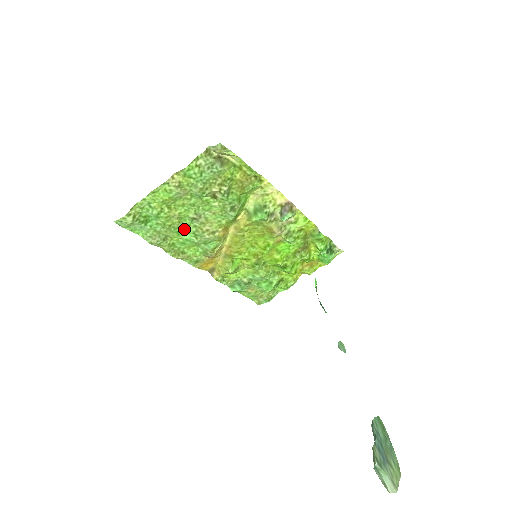
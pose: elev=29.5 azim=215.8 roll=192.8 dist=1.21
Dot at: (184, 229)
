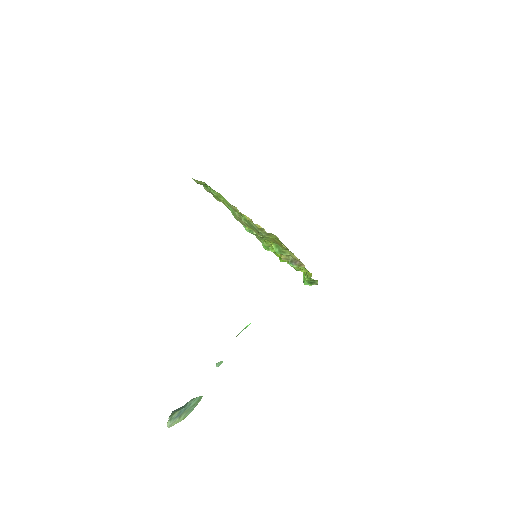
Dot at: occluded
